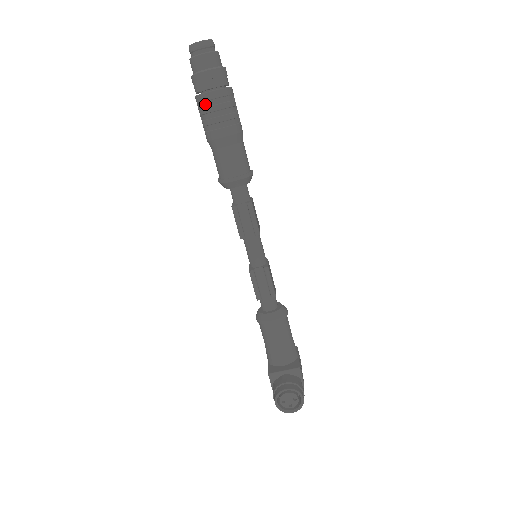
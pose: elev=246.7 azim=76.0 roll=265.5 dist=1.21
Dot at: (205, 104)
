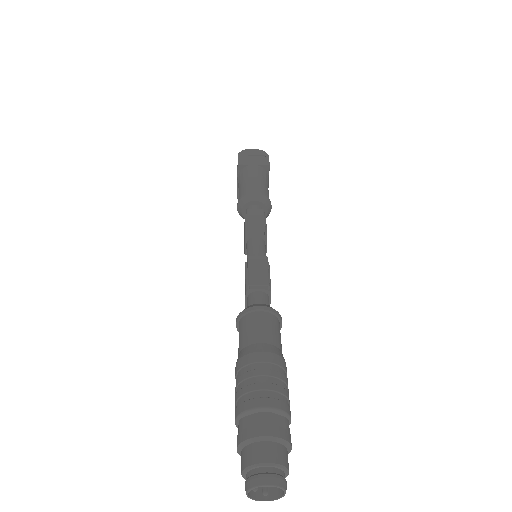
Dot at: occluded
